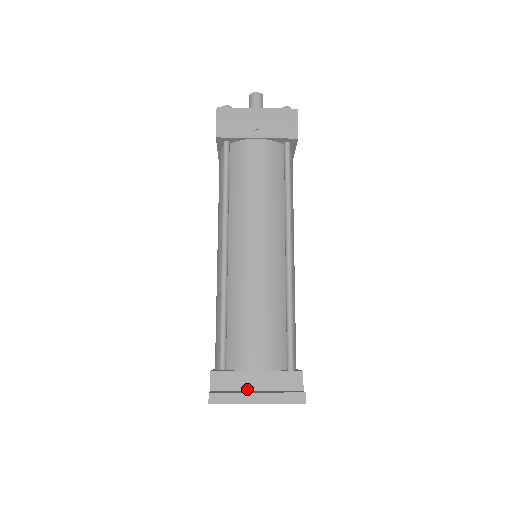
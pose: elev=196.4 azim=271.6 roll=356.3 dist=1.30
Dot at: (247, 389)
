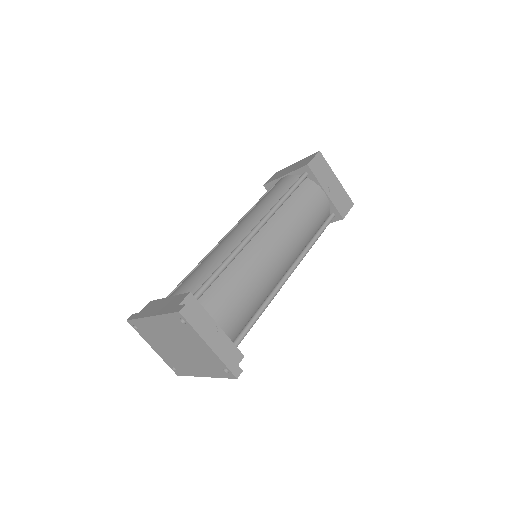
Dot at: occluded
